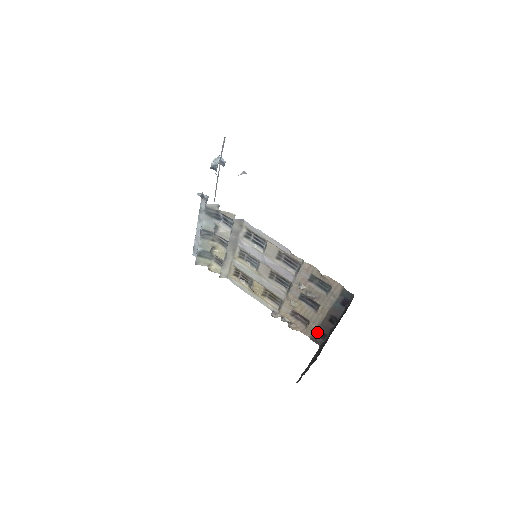
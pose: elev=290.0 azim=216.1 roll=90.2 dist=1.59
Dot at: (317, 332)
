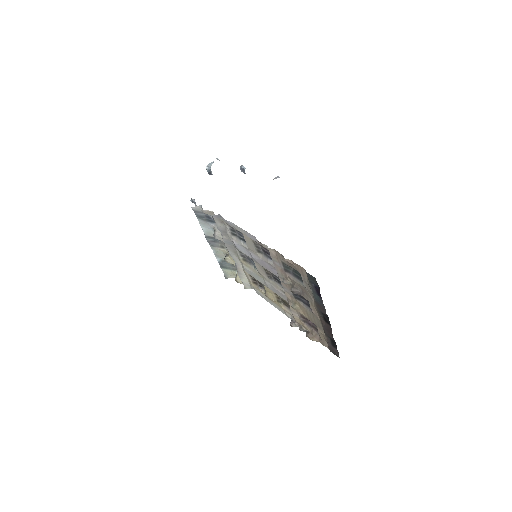
Dot at: (328, 340)
